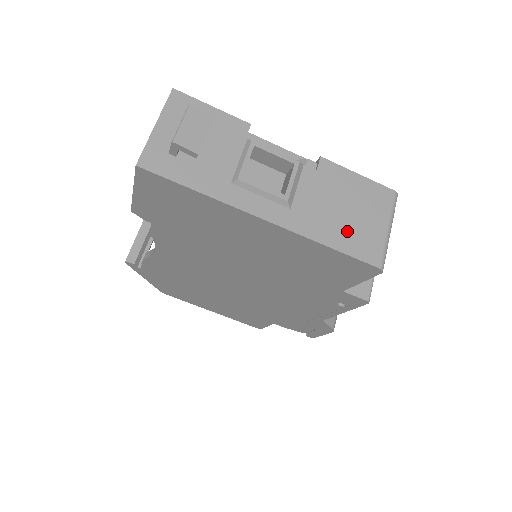
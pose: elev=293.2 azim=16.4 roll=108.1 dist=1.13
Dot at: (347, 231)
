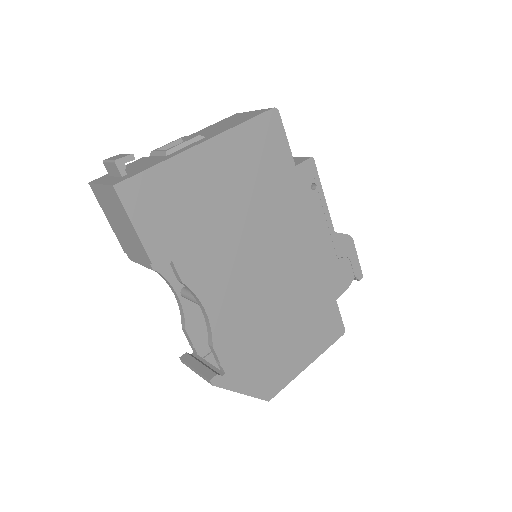
Dot at: (240, 120)
